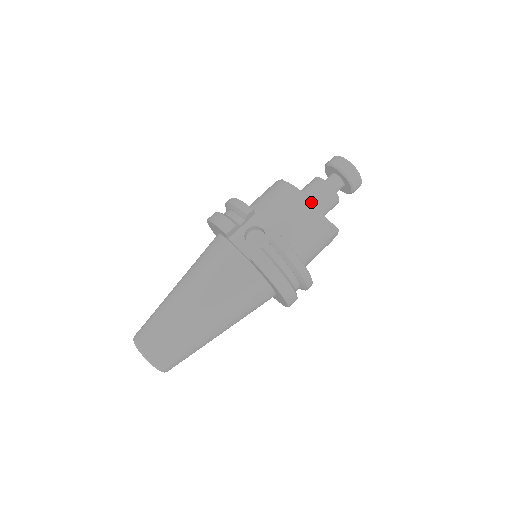
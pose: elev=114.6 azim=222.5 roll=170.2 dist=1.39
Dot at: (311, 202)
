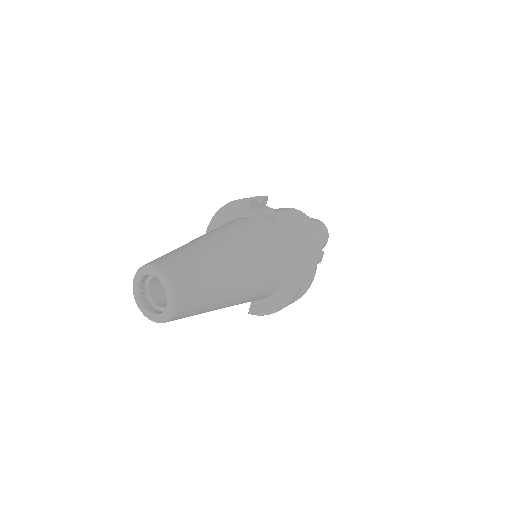
Dot at: occluded
